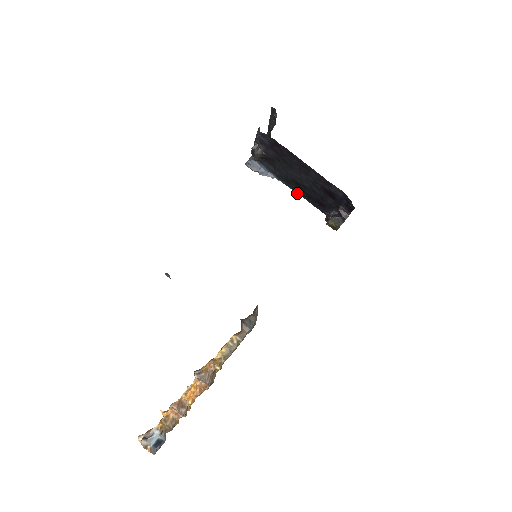
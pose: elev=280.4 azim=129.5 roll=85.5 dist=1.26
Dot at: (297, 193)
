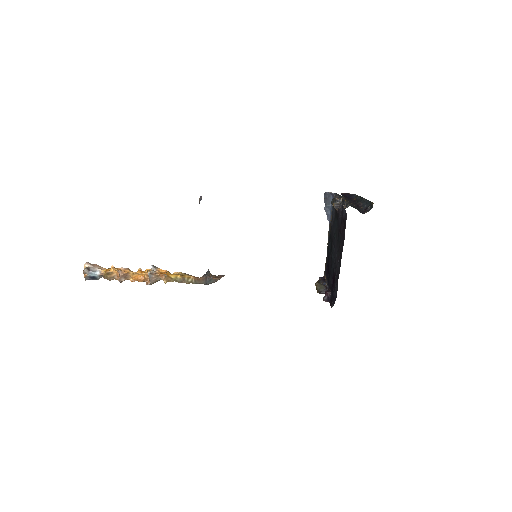
Dot at: (328, 244)
